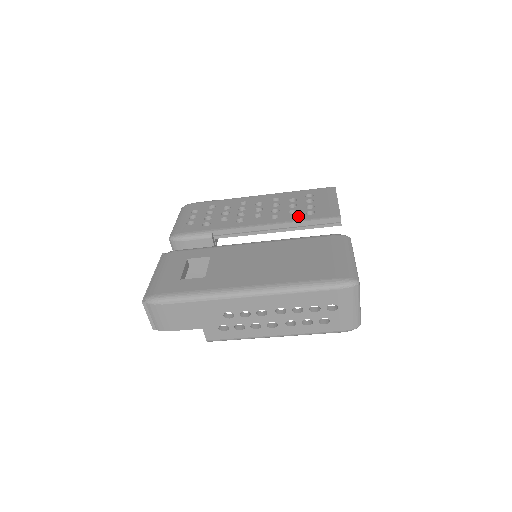
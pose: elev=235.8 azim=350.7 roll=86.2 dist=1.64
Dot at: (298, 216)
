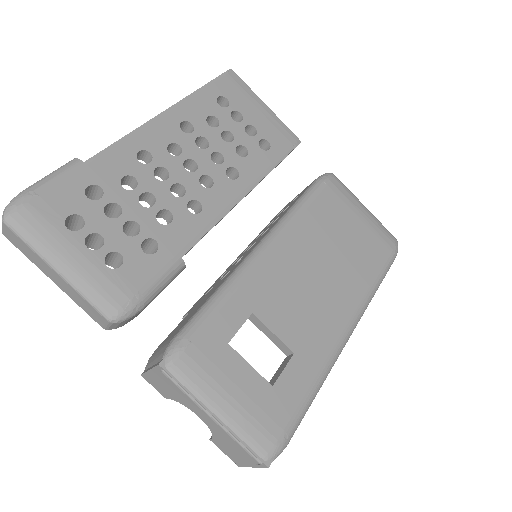
Dot at: (260, 160)
